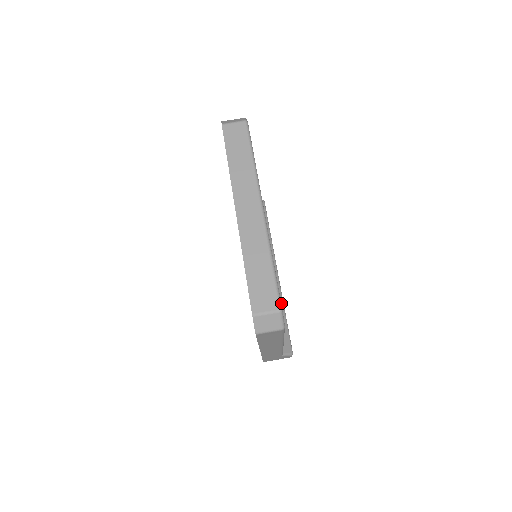
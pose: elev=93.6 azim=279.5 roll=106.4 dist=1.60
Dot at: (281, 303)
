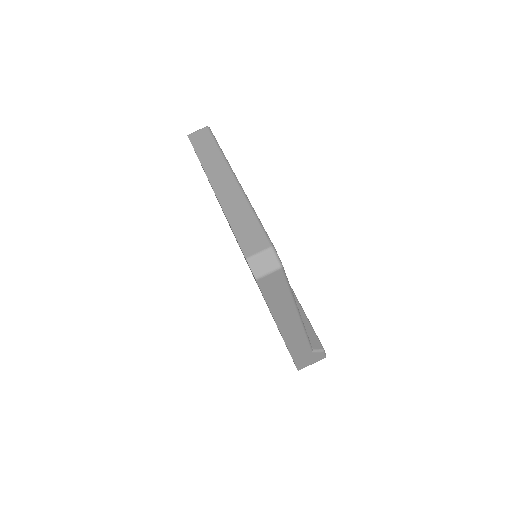
Dot at: (298, 306)
